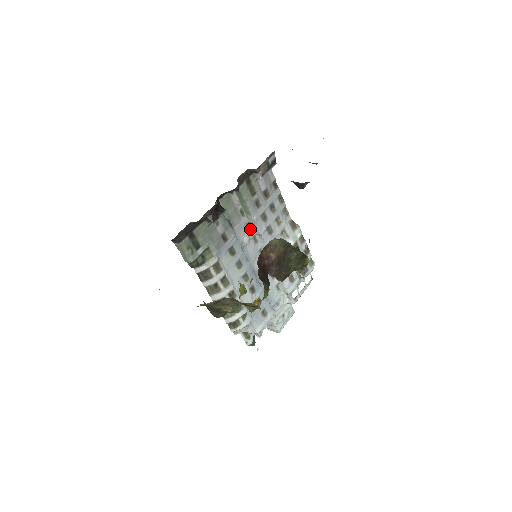
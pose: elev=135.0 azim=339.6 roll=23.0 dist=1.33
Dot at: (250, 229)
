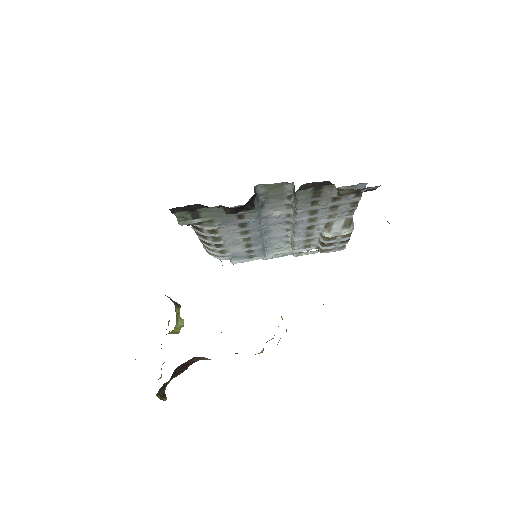
Dot at: (289, 208)
